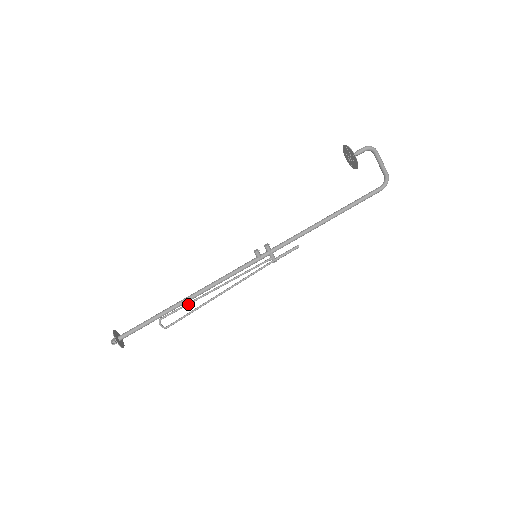
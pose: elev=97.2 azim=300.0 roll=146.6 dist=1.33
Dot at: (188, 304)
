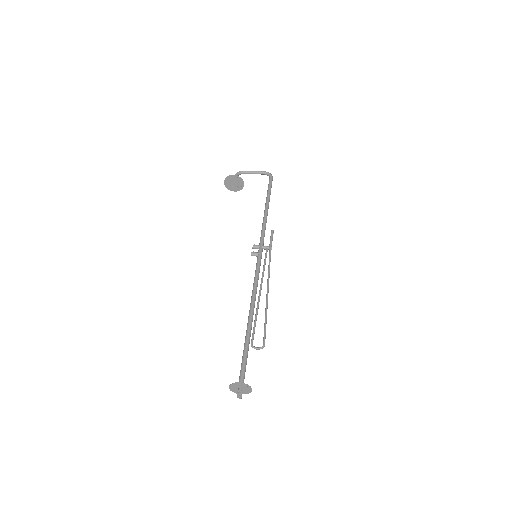
Dot at: (256, 317)
